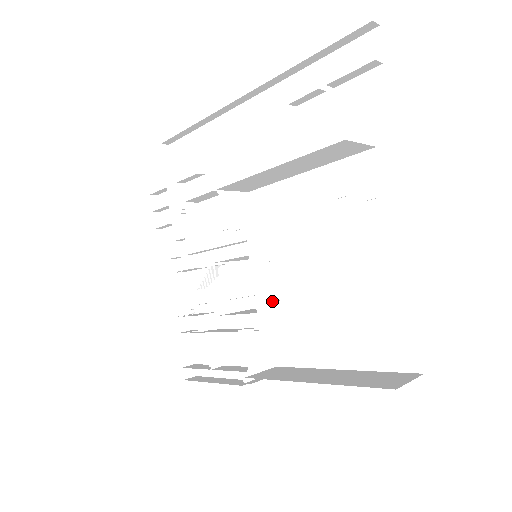
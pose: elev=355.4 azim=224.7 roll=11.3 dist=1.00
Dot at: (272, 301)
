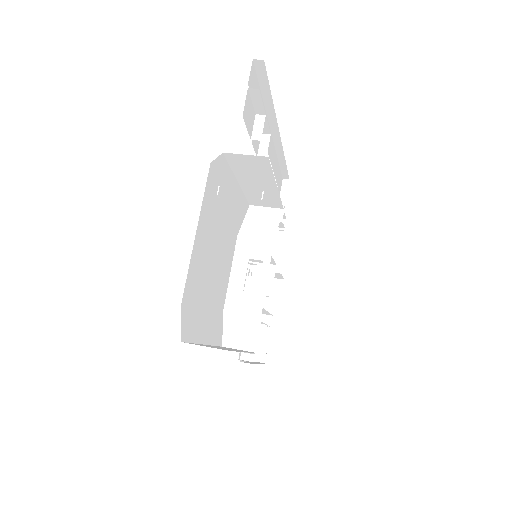
Dot at: occluded
